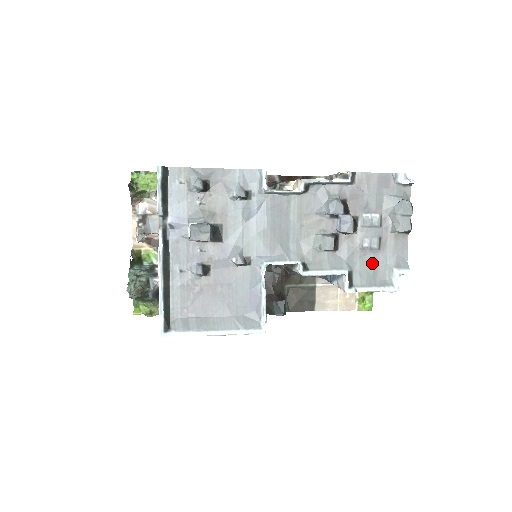
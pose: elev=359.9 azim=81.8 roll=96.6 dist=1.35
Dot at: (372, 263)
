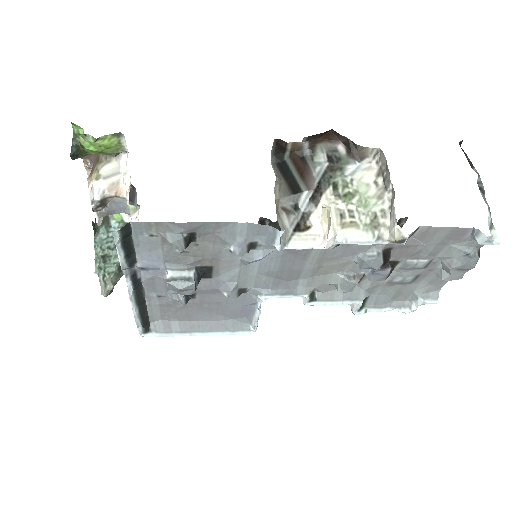
Dot at: (396, 290)
